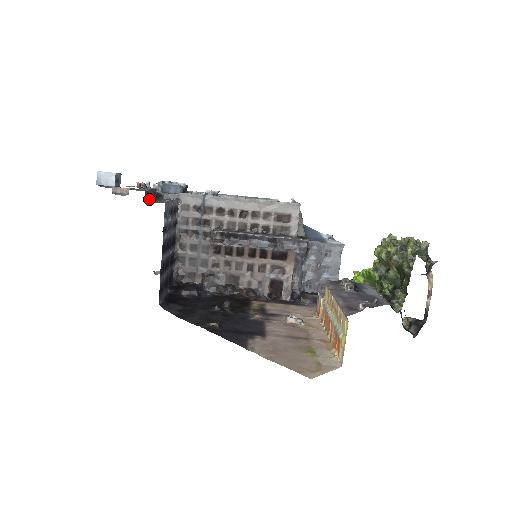
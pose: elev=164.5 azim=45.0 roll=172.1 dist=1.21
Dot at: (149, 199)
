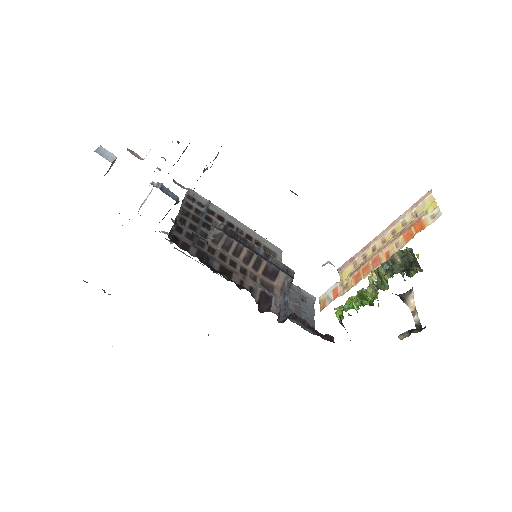
Dot at: occluded
